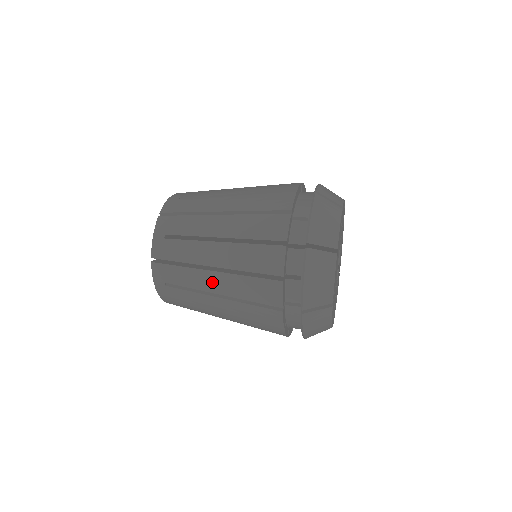
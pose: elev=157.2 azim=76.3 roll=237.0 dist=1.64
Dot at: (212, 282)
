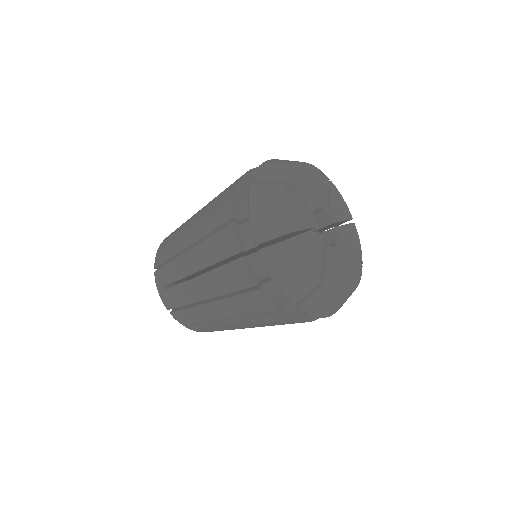
Dot at: (190, 261)
